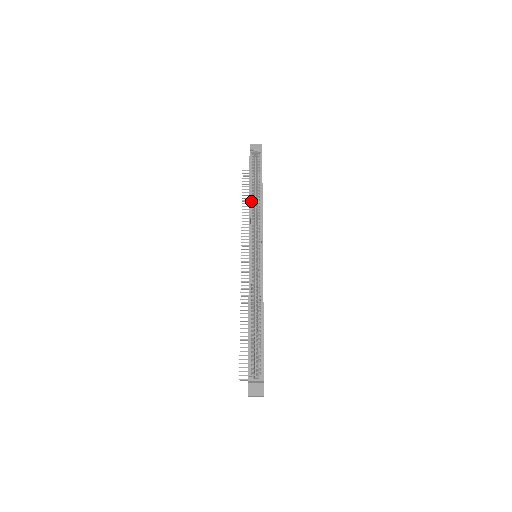
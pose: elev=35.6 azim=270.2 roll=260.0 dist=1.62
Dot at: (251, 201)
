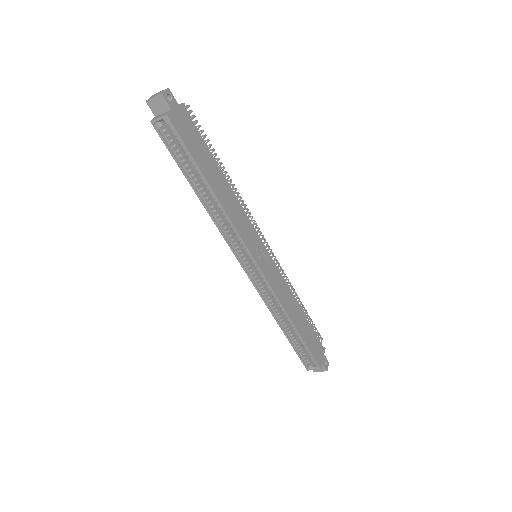
Dot at: (208, 207)
